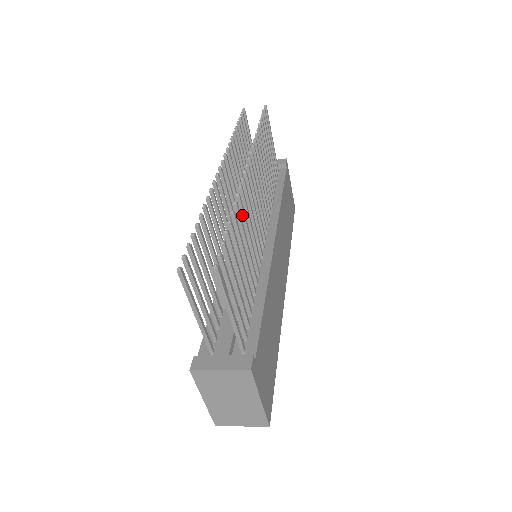
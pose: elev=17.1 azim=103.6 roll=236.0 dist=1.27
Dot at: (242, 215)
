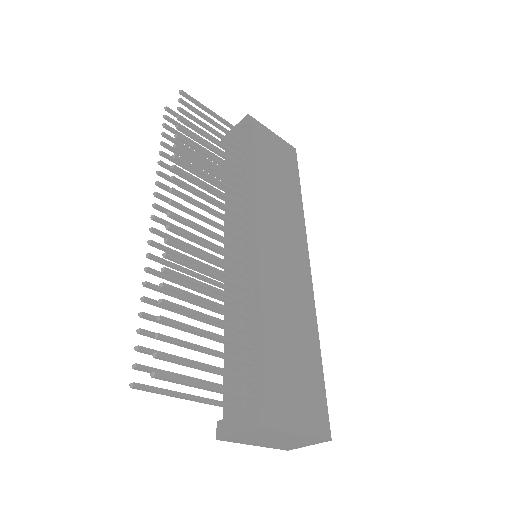
Dot at: (186, 266)
